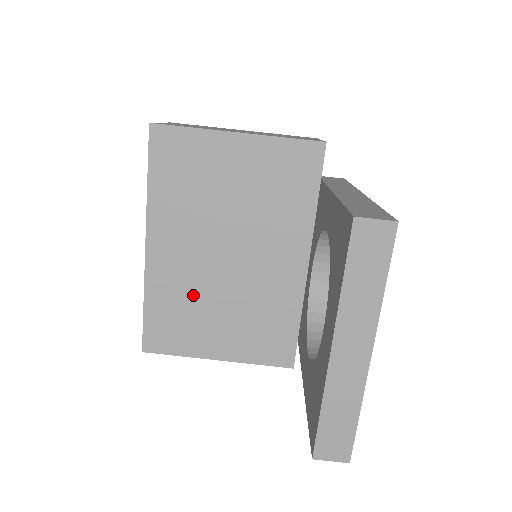
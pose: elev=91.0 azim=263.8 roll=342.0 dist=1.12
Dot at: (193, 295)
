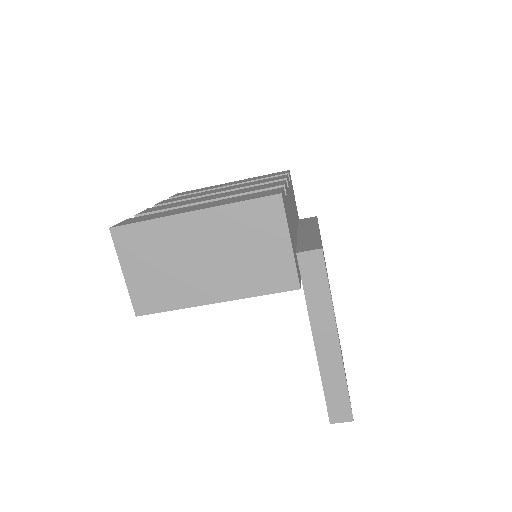
Dot at: occluded
